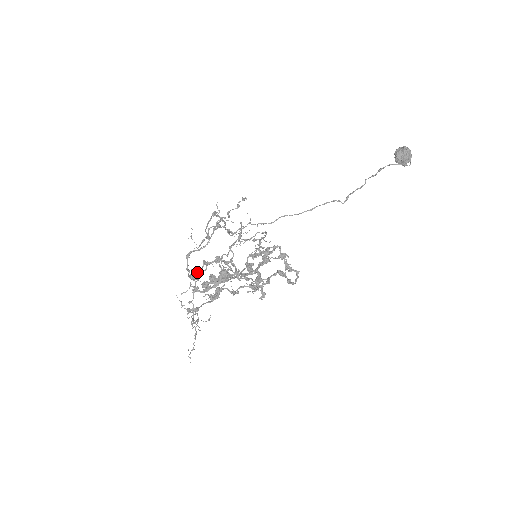
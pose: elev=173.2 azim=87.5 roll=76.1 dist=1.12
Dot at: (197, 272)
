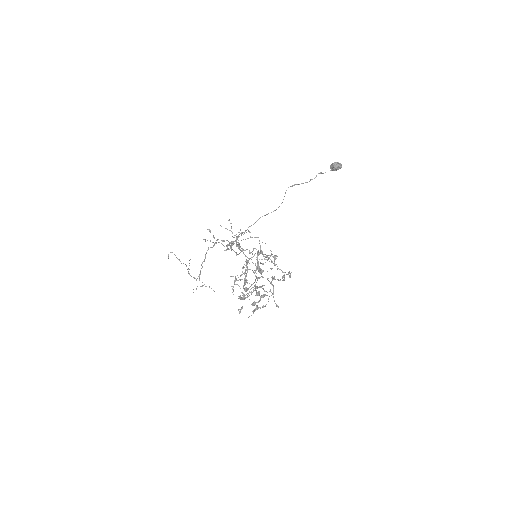
Dot at: occluded
